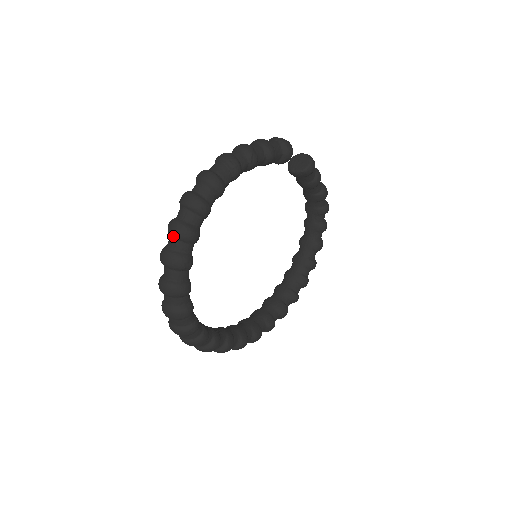
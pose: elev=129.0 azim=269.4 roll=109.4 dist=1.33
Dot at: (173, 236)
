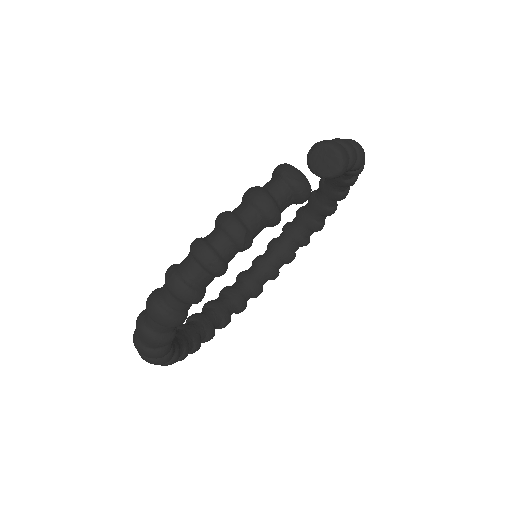
Dot at: (144, 340)
